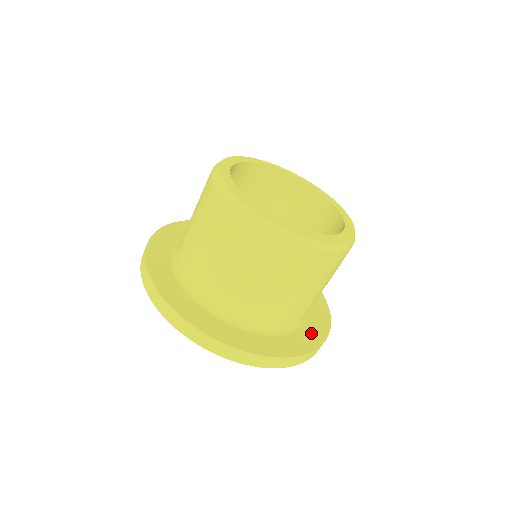
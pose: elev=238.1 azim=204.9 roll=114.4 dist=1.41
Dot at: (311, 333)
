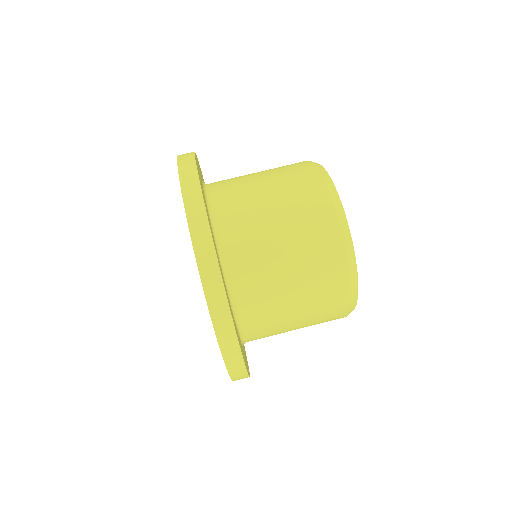
Dot at: occluded
